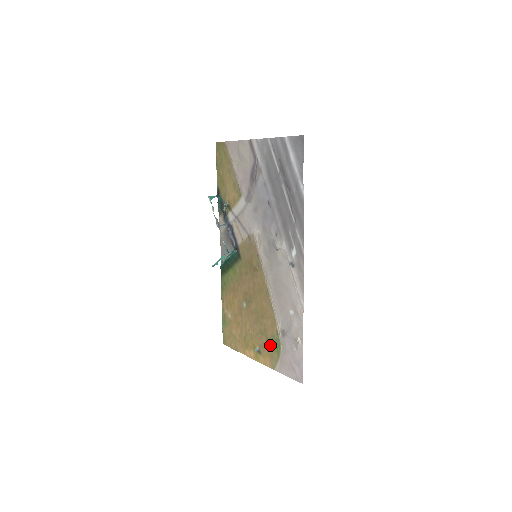
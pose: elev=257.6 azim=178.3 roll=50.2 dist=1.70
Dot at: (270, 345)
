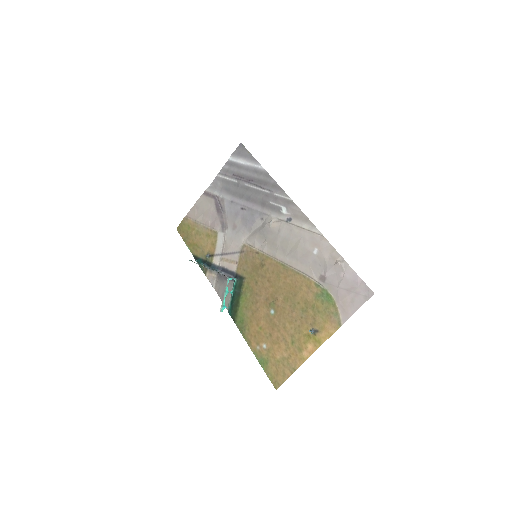
Dot at: (320, 308)
